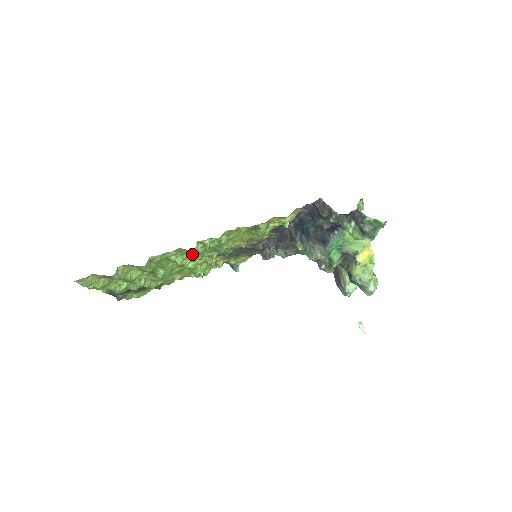
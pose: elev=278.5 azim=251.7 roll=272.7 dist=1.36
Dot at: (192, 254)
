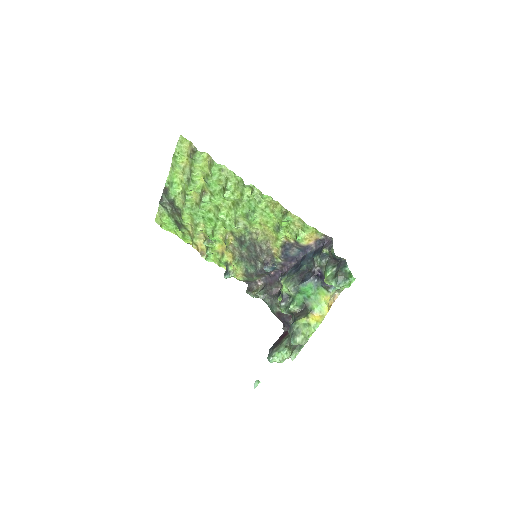
Dot at: (233, 207)
